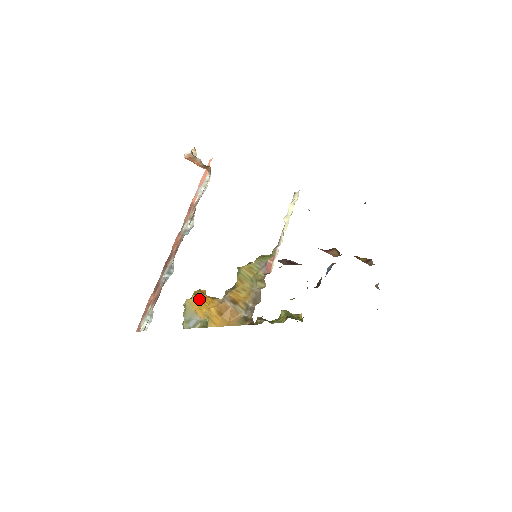
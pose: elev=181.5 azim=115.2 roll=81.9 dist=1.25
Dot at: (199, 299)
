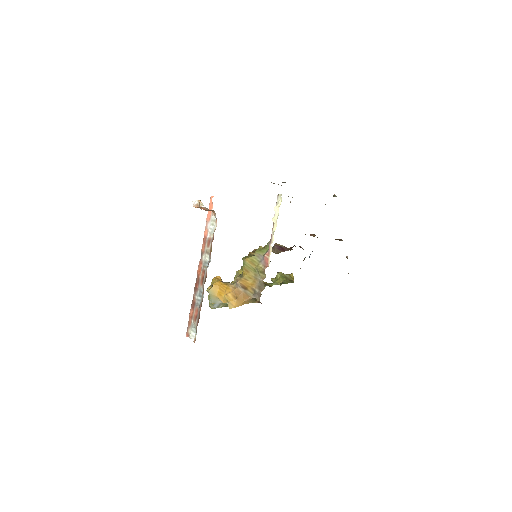
Dot at: (218, 287)
